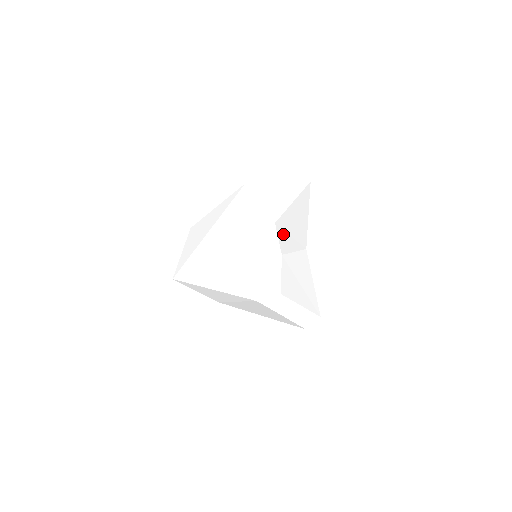
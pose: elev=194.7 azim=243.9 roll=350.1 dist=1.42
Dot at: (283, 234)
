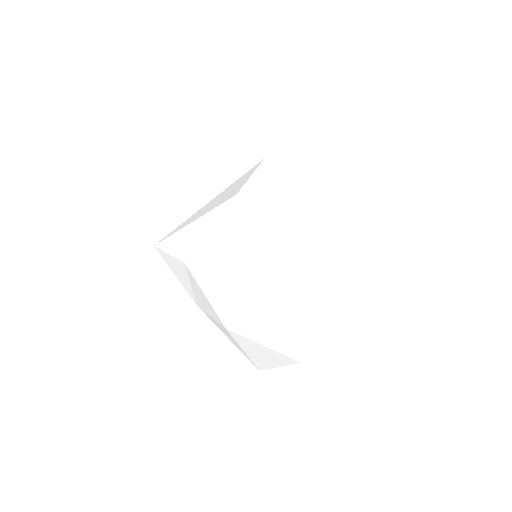
Dot at: occluded
